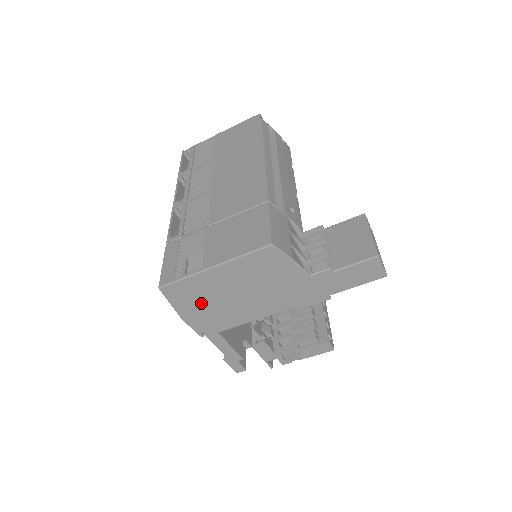
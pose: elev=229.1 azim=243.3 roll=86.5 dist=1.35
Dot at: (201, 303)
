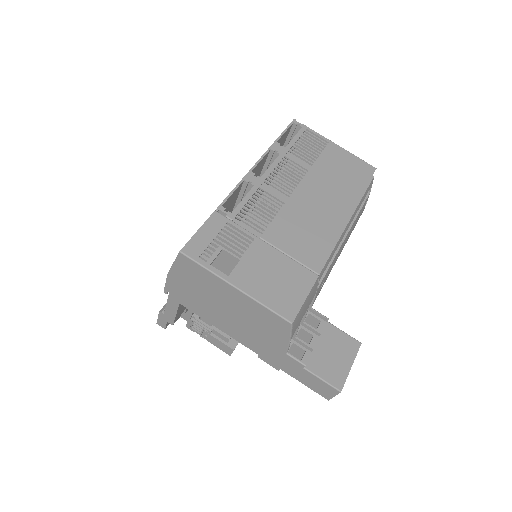
Dot at: (195, 286)
